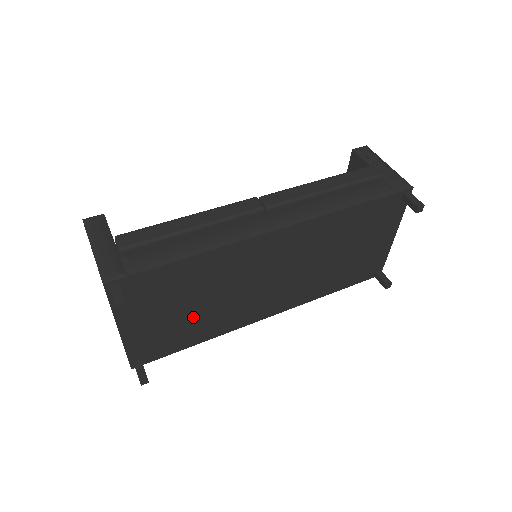
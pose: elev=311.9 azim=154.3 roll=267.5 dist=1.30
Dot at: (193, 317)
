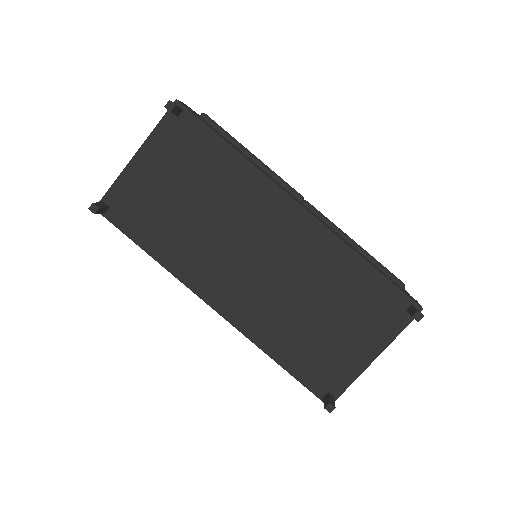
Dot at: (177, 215)
